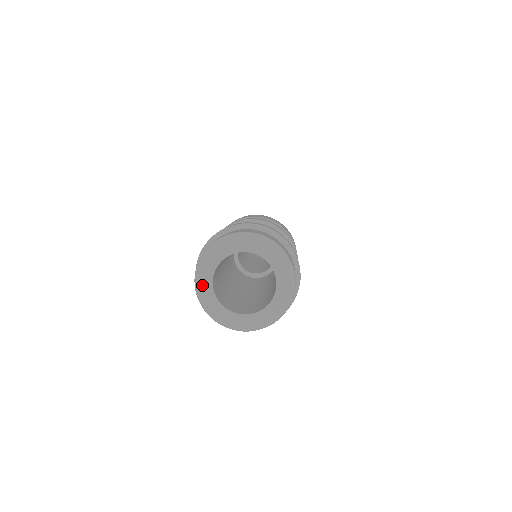
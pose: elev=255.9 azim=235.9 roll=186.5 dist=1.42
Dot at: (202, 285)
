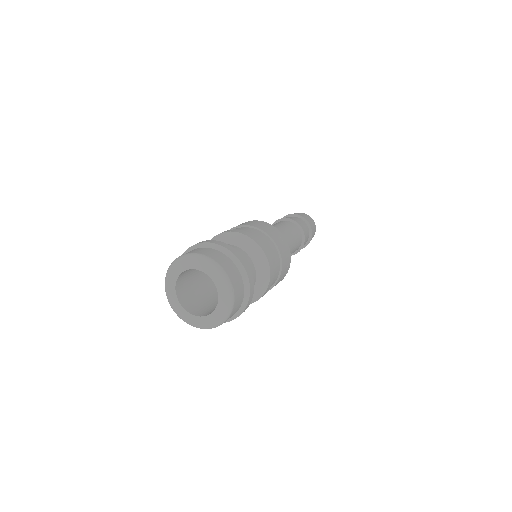
Dot at: (179, 313)
